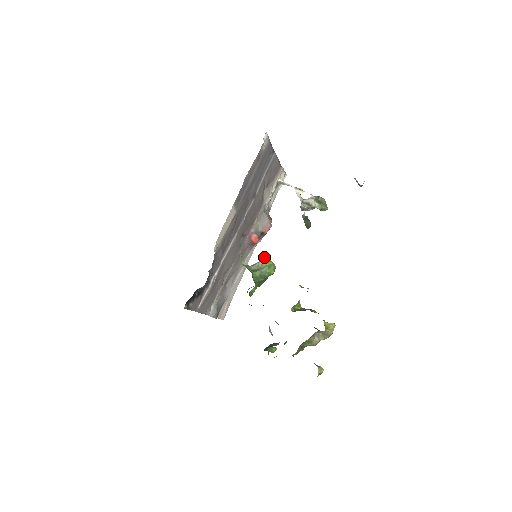
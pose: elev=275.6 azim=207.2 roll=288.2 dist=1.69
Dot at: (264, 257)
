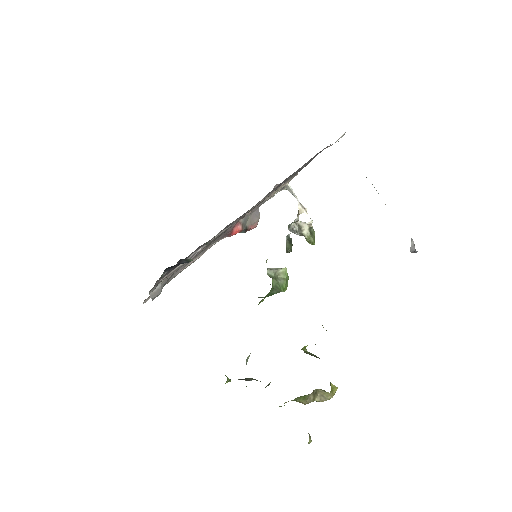
Dot at: occluded
